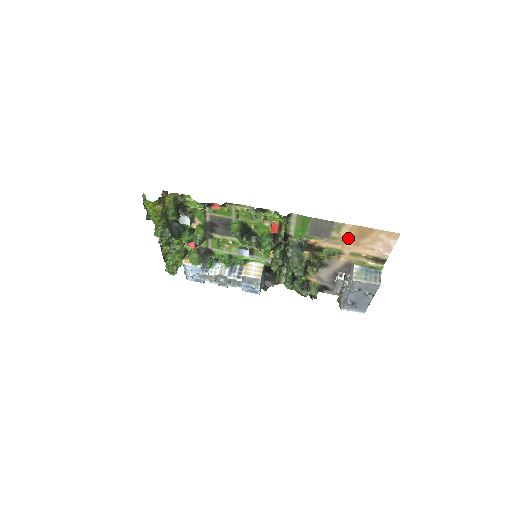
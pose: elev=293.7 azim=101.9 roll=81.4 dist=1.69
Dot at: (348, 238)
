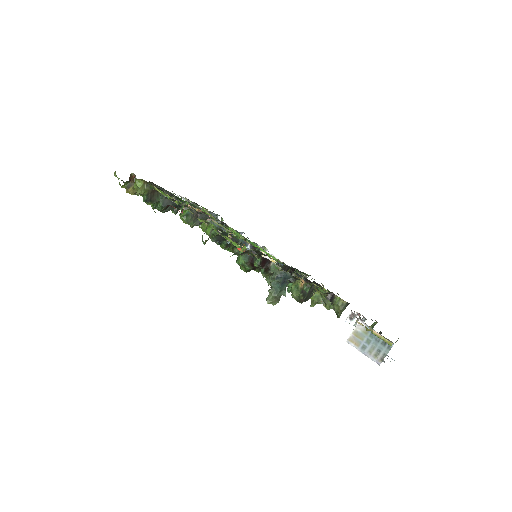
Dot at: occluded
